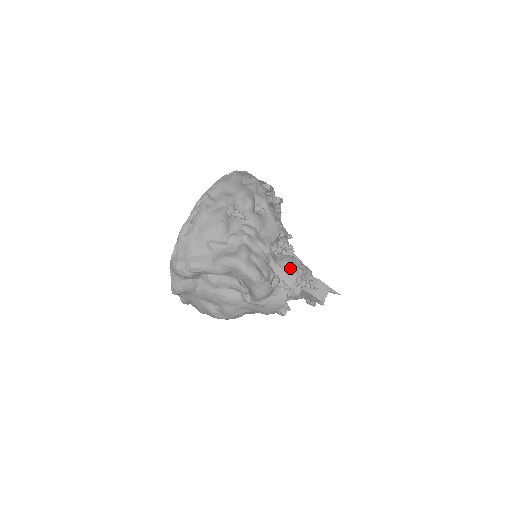
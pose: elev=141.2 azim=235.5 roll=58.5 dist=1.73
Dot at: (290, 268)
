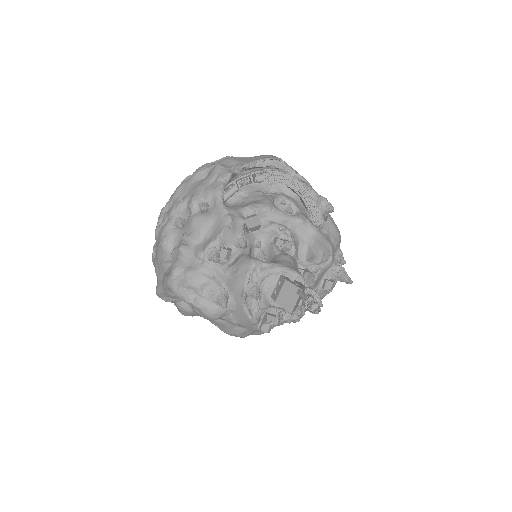
Dot at: (238, 274)
